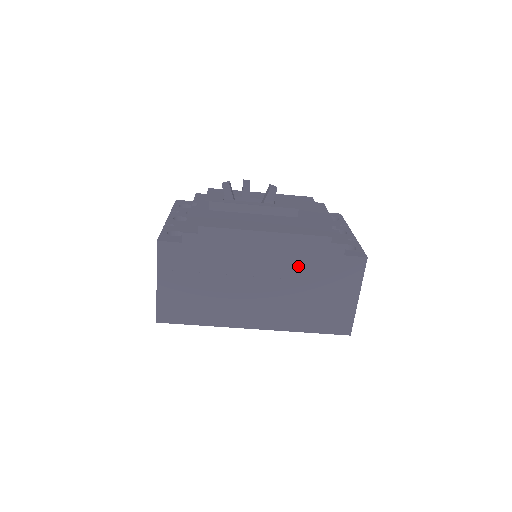
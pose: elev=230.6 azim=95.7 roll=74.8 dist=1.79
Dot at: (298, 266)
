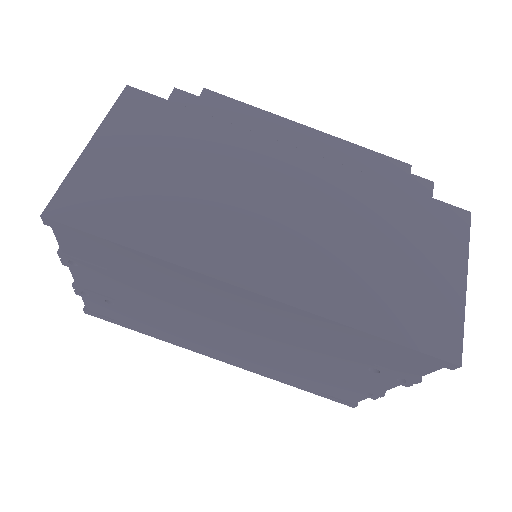
Dot at: (356, 192)
